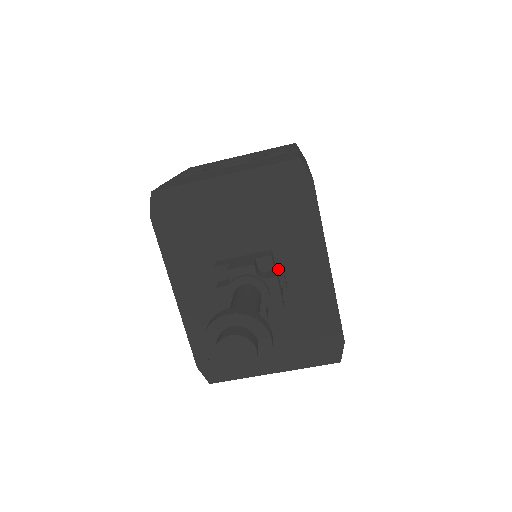
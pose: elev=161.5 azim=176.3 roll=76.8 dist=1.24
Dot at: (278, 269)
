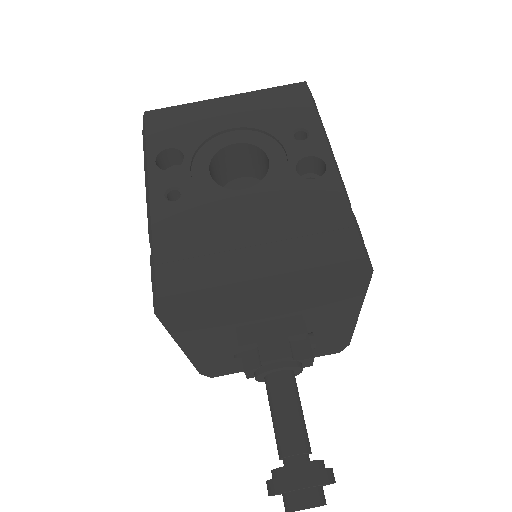
Dot at: (306, 328)
